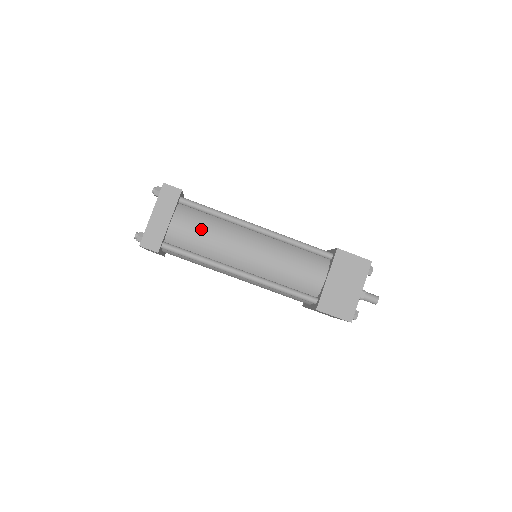
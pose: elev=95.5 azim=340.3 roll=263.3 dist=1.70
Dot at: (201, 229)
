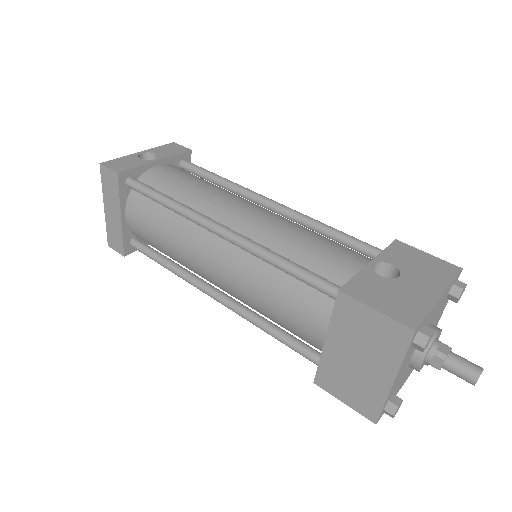
Dot at: (154, 229)
